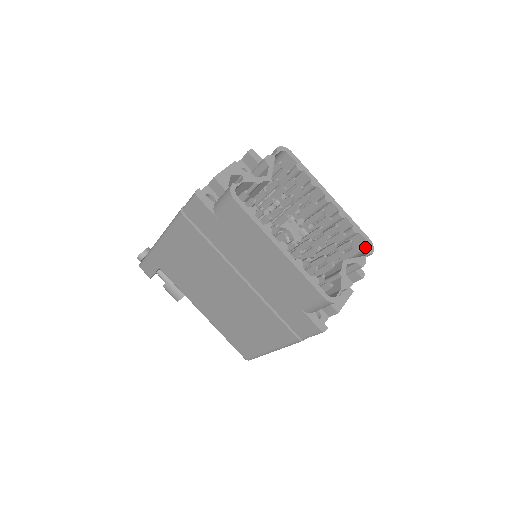
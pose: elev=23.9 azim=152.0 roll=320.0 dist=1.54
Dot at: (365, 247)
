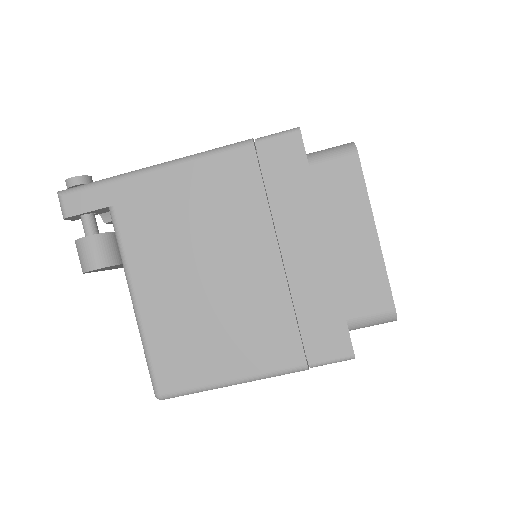
Dot at: occluded
